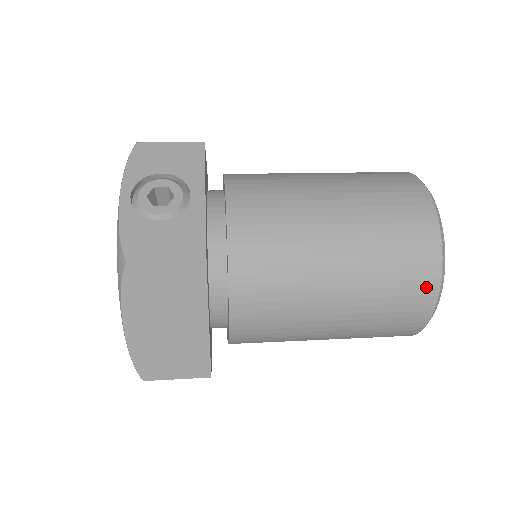
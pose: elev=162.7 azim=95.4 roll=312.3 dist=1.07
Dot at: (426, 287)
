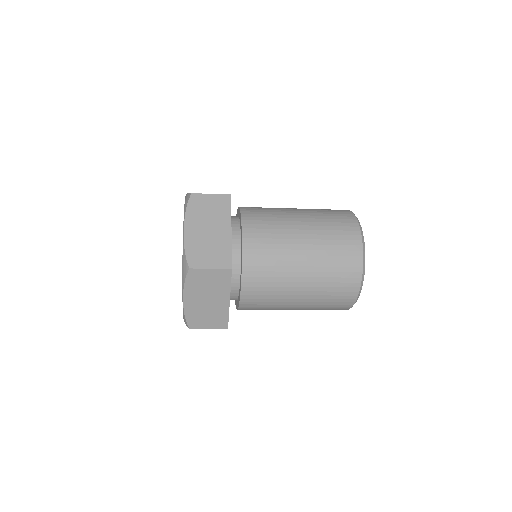
Dot at: (352, 231)
